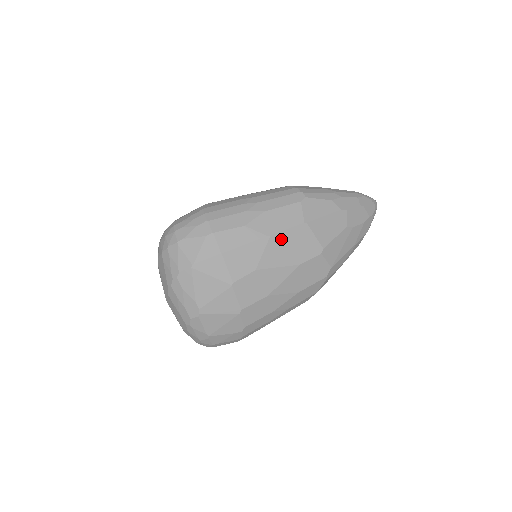
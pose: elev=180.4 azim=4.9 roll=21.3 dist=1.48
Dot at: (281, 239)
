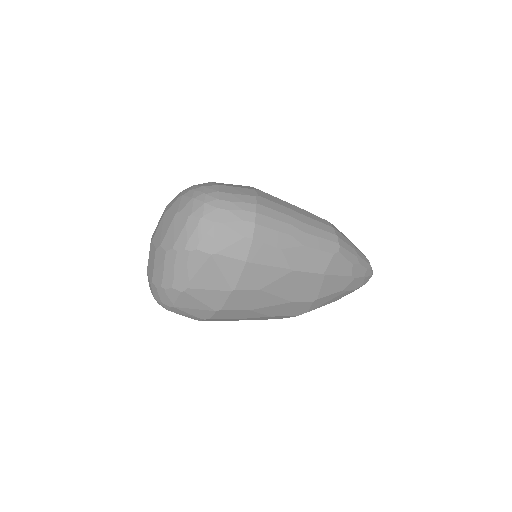
Dot at: (298, 277)
